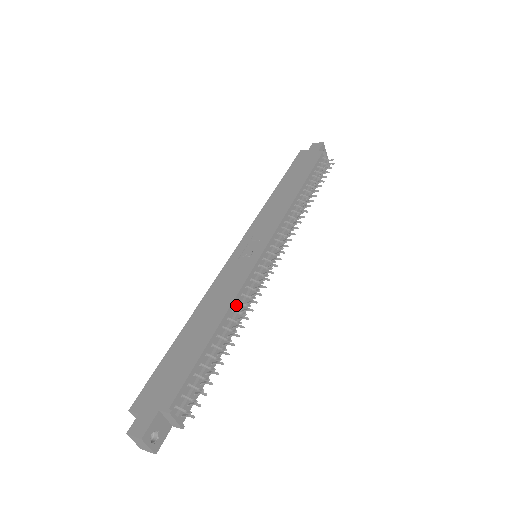
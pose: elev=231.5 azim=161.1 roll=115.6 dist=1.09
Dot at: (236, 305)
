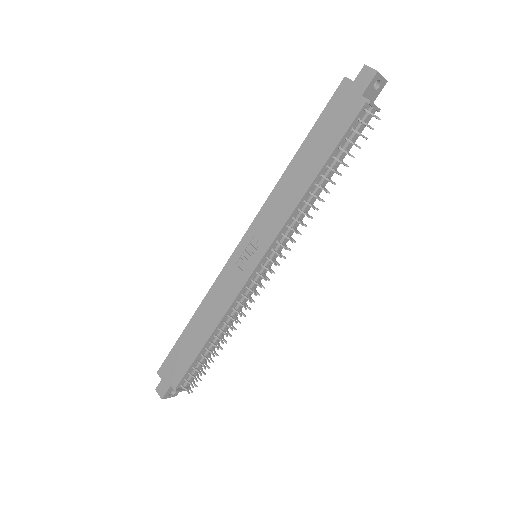
Dot at: (227, 316)
